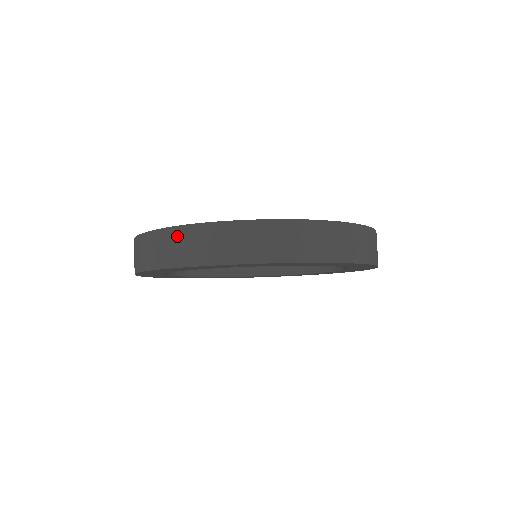
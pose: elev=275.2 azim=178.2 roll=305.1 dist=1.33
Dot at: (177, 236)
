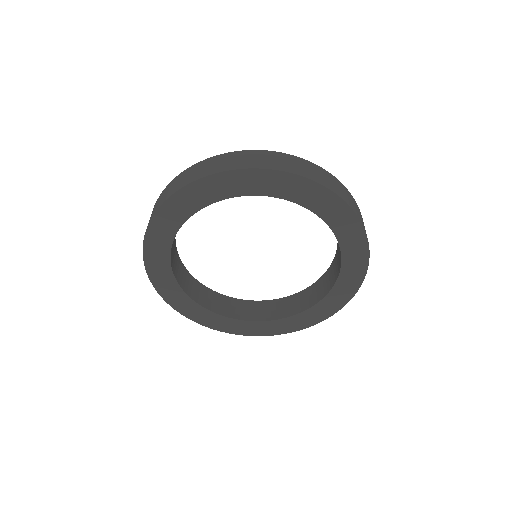
Dot at: occluded
